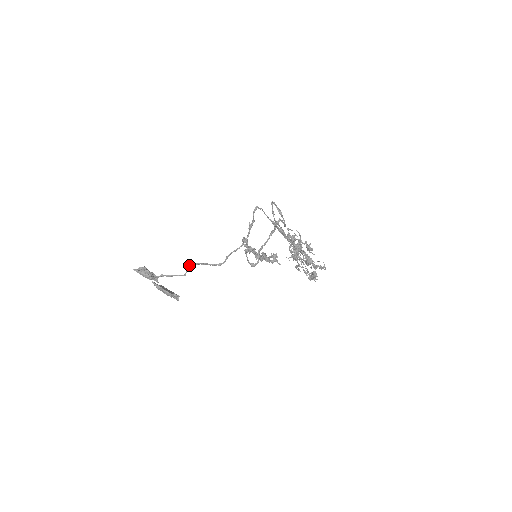
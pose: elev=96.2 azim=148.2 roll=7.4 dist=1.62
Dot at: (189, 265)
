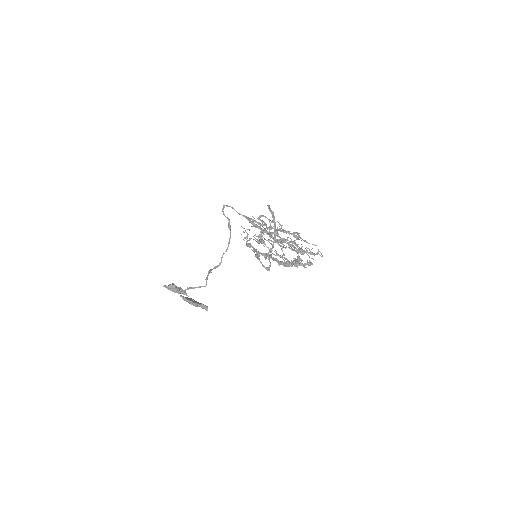
Dot at: occluded
